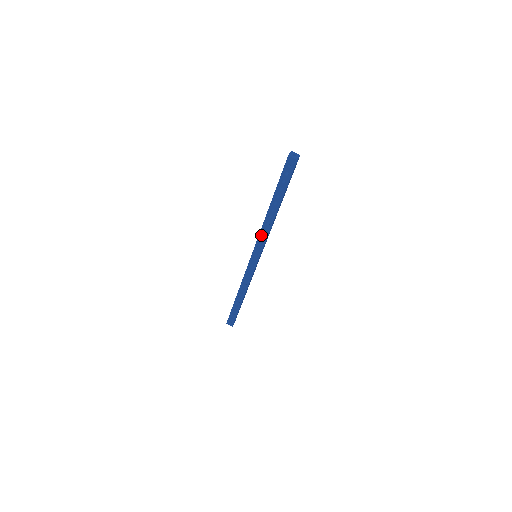
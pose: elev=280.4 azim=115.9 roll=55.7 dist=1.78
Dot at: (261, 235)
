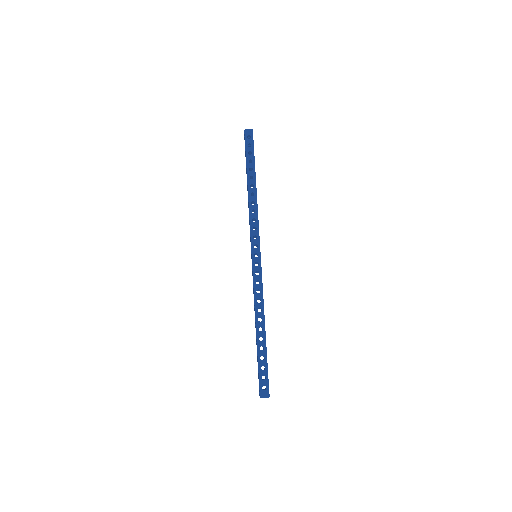
Dot at: (252, 221)
